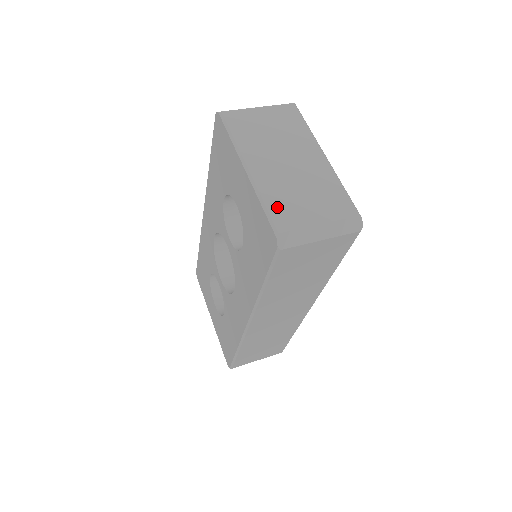
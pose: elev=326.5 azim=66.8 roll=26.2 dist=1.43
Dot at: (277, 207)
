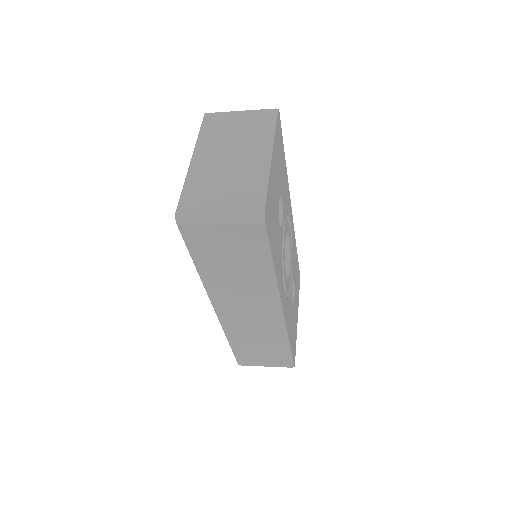
Dot at: (192, 190)
